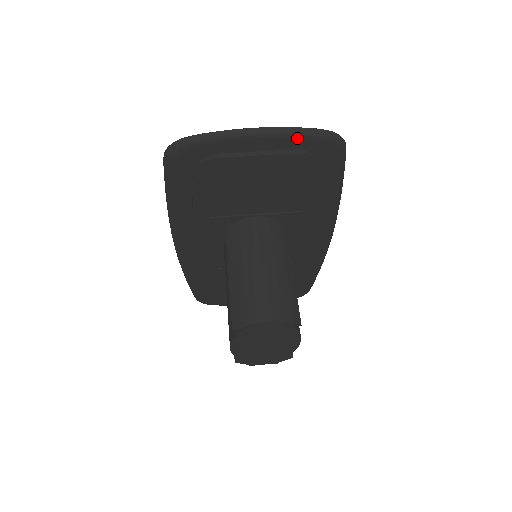
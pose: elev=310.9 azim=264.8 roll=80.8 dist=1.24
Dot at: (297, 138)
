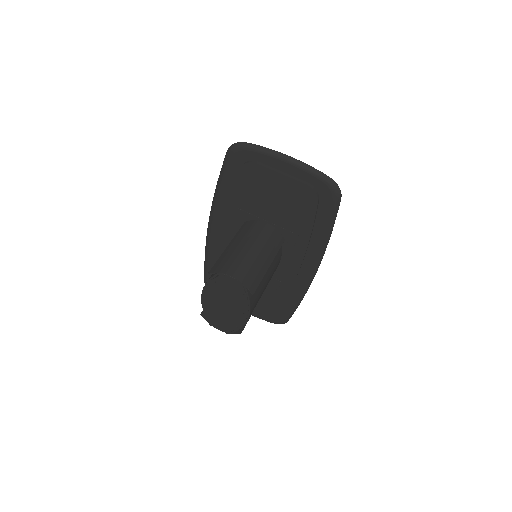
Dot at: (310, 174)
